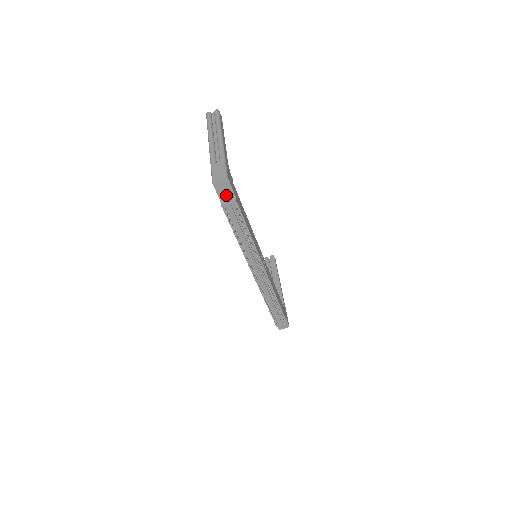
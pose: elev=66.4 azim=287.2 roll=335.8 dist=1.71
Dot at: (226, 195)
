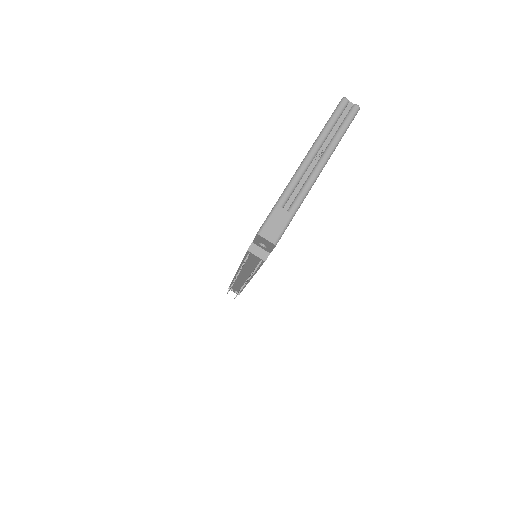
Dot at: (262, 246)
